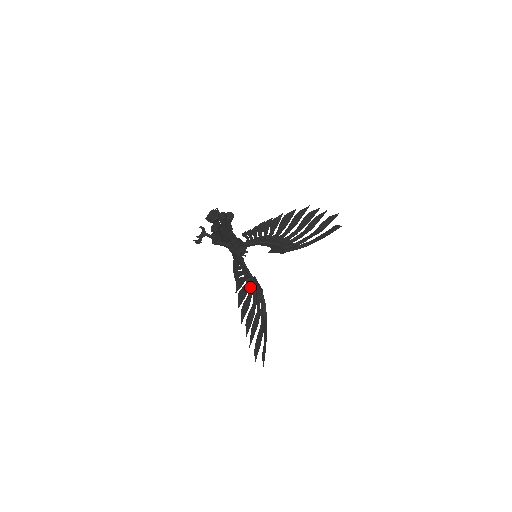
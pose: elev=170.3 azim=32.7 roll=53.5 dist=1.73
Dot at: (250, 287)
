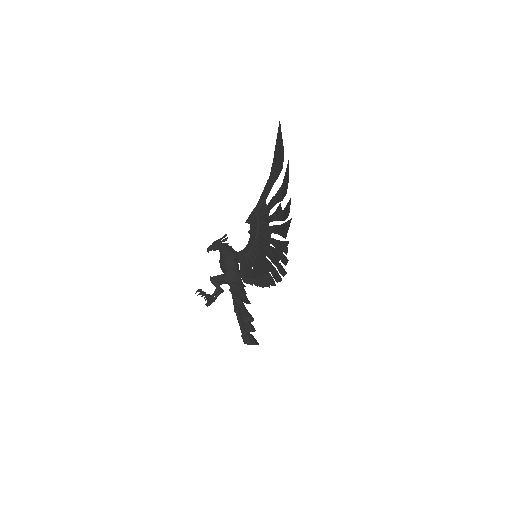
Dot at: (267, 256)
